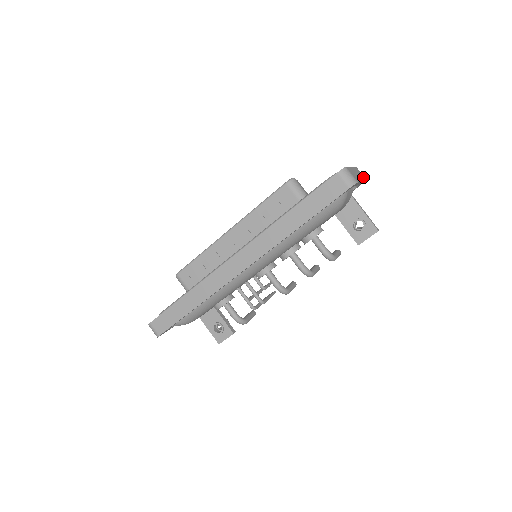
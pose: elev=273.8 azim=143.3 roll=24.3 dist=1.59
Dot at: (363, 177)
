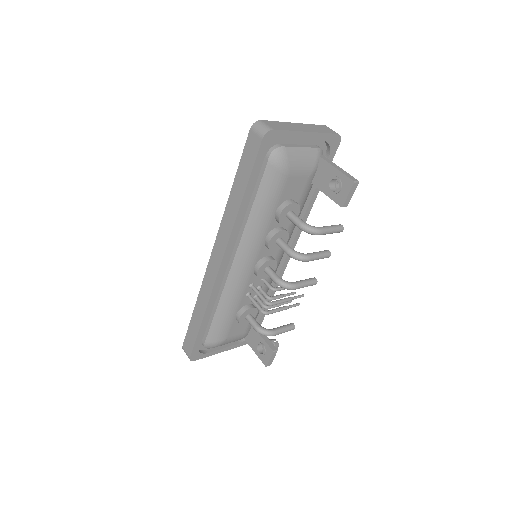
Dot at: (327, 131)
